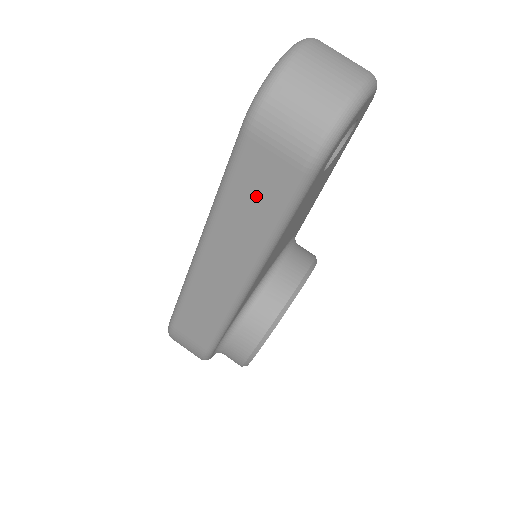
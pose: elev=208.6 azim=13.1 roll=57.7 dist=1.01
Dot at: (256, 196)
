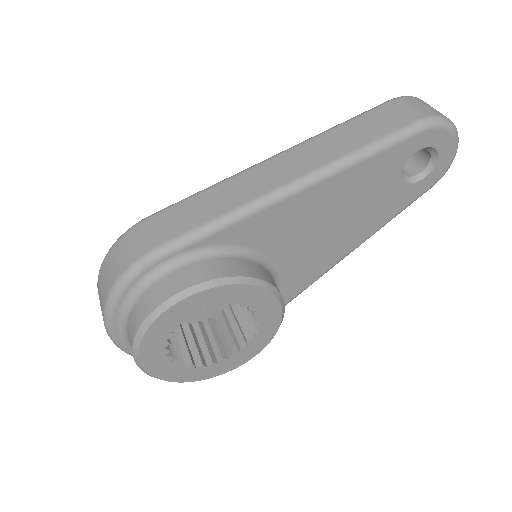
Dot at: (368, 128)
